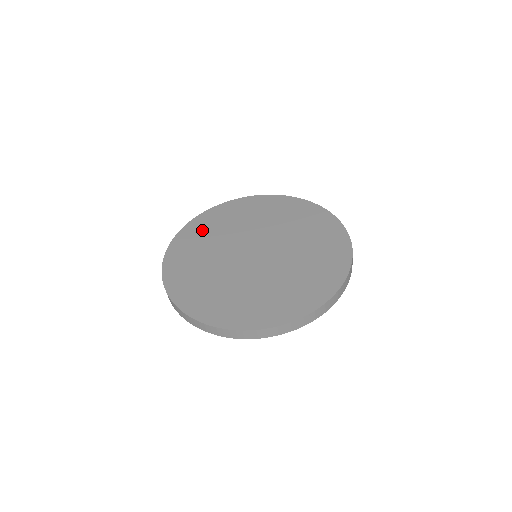
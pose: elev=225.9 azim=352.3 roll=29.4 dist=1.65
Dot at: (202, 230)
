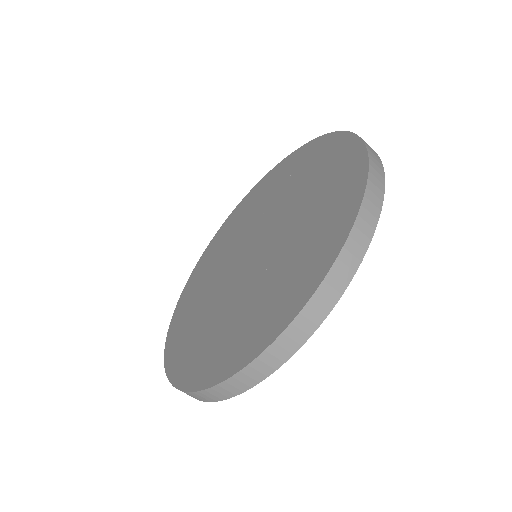
Dot at: (236, 219)
